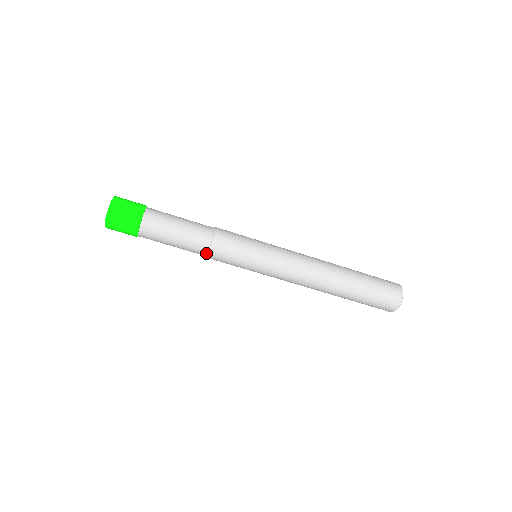
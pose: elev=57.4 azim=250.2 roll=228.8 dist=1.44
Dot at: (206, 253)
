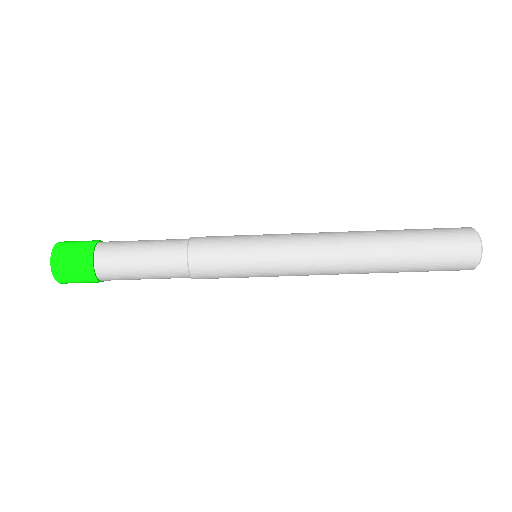
Dot at: (189, 277)
